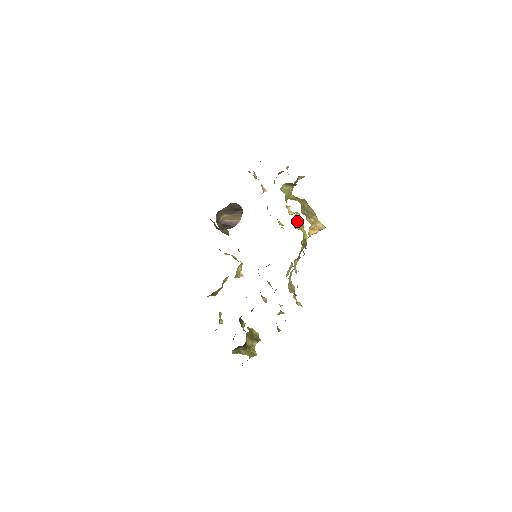
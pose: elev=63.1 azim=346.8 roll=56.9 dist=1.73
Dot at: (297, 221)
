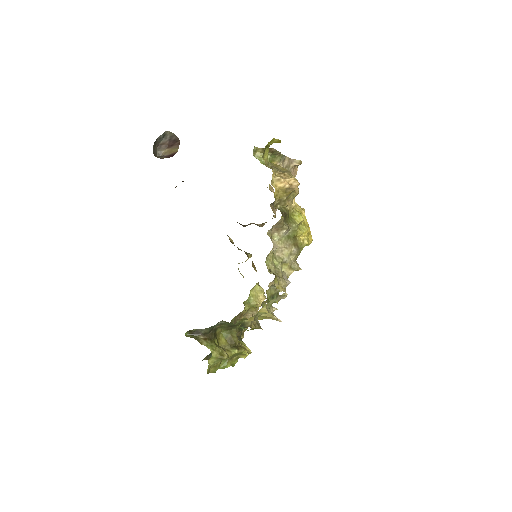
Dot at: occluded
